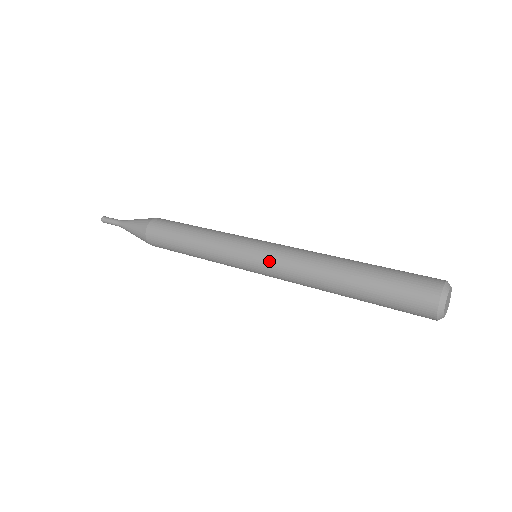
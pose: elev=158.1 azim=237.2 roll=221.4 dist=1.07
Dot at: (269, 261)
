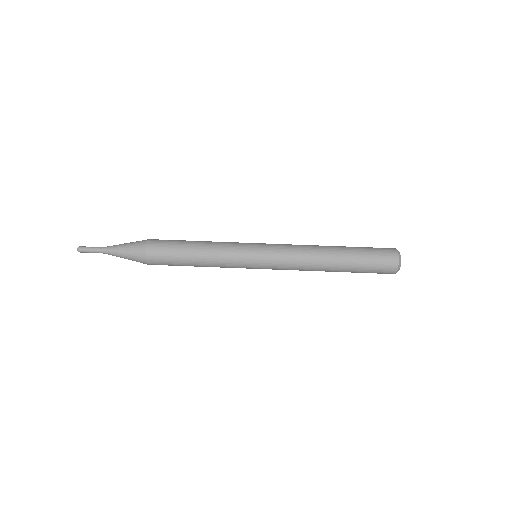
Dot at: occluded
